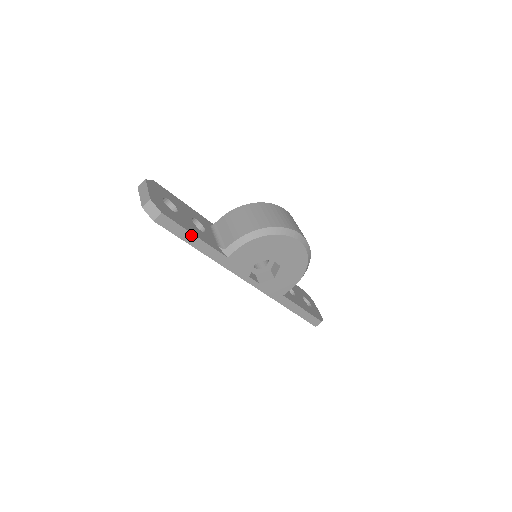
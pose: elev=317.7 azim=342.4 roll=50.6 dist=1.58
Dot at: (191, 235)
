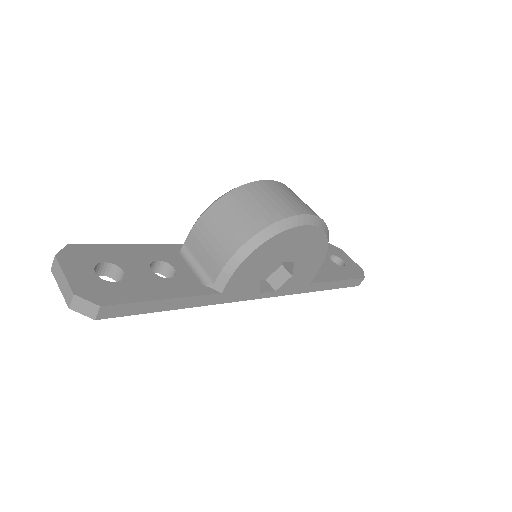
Dot at: (159, 302)
